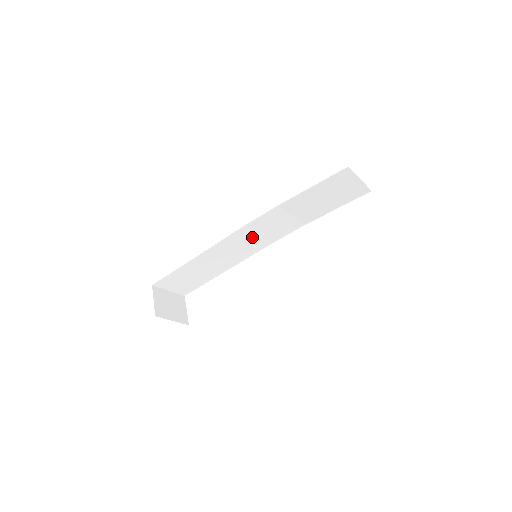
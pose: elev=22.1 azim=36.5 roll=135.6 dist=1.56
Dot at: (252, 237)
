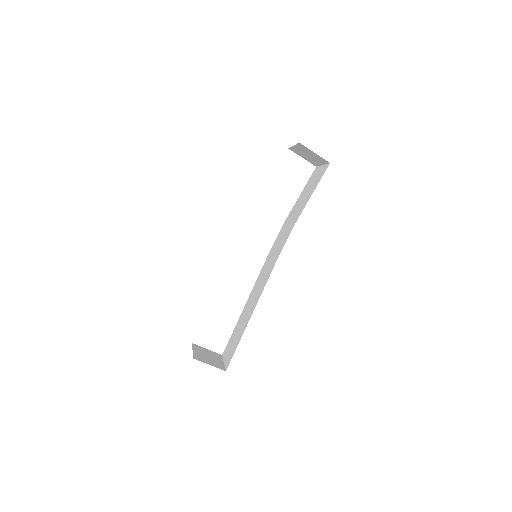
Dot at: occluded
